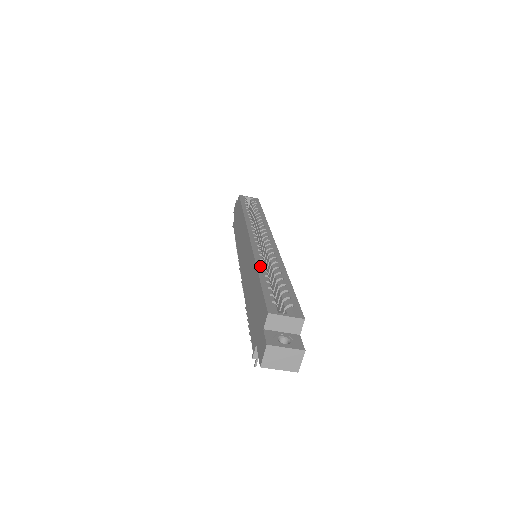
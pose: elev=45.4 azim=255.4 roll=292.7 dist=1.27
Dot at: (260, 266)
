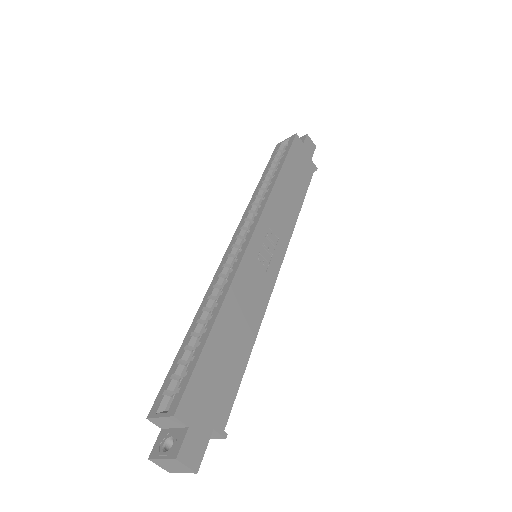
Dot at: (198, 315)
